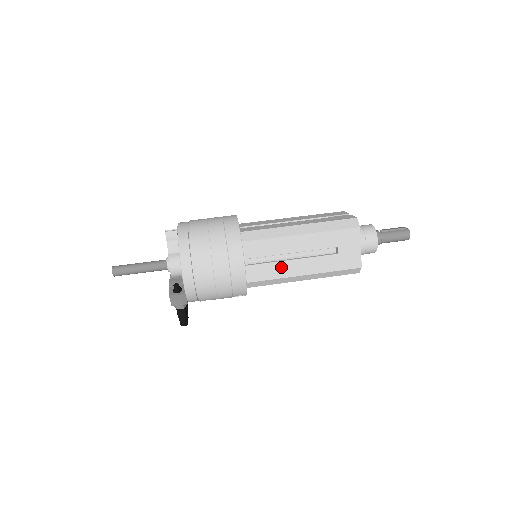
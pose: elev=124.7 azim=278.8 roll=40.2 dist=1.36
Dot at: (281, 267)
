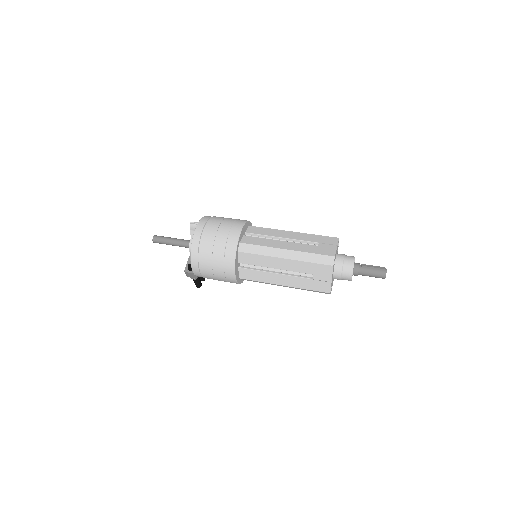
Dot at: (266, 275)
